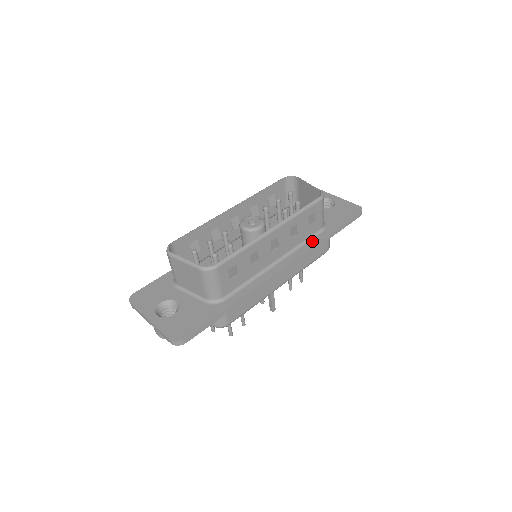
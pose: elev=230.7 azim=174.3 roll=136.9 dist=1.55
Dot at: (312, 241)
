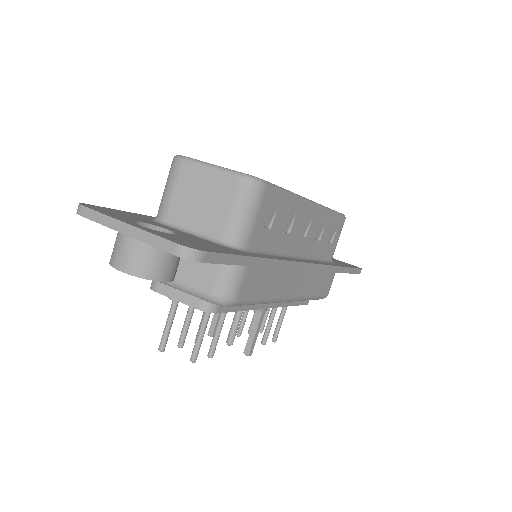
Dot at: (327, 263)
